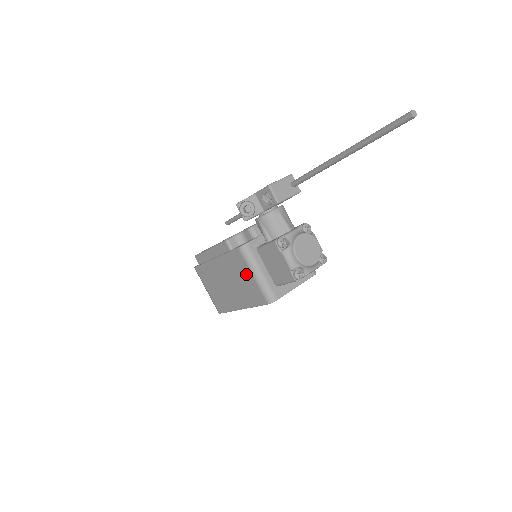
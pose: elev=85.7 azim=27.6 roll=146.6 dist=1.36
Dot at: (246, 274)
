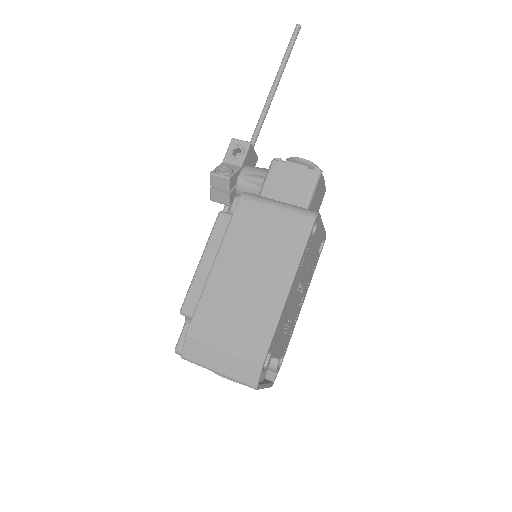
Dot at: (267, 218)
